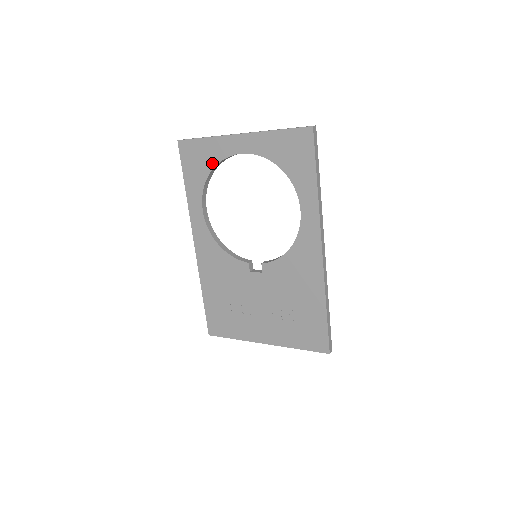
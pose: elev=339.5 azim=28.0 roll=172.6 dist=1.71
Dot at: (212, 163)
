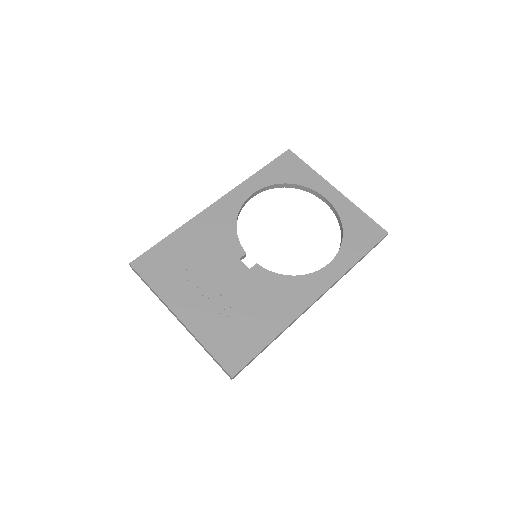
Dot at: (298, 181)
